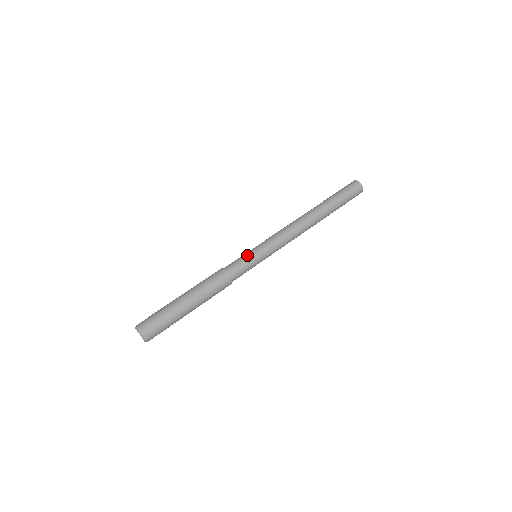
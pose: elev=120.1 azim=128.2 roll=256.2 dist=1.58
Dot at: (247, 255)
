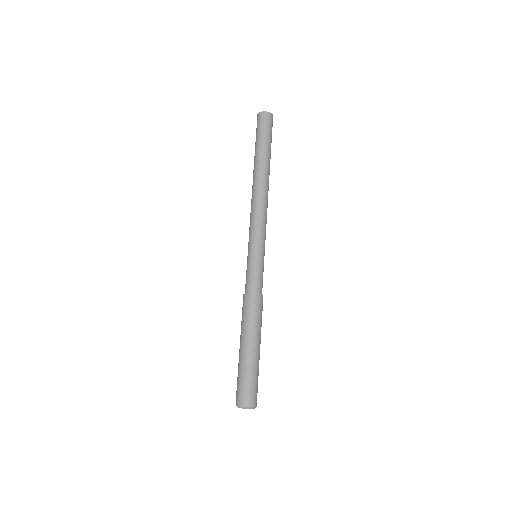
Dot at: (255, 264)
